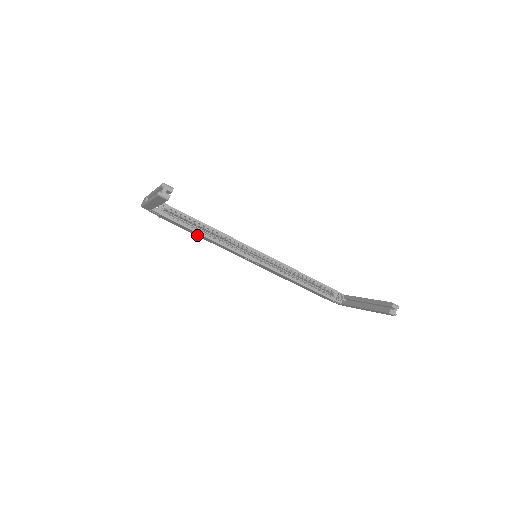
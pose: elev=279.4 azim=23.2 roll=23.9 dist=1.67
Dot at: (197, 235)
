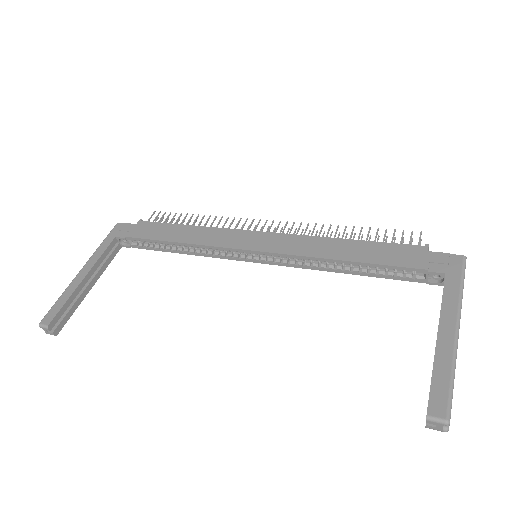
Dot at: occluded
